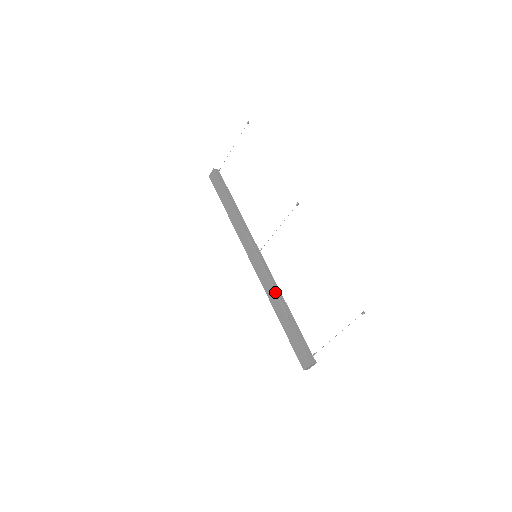
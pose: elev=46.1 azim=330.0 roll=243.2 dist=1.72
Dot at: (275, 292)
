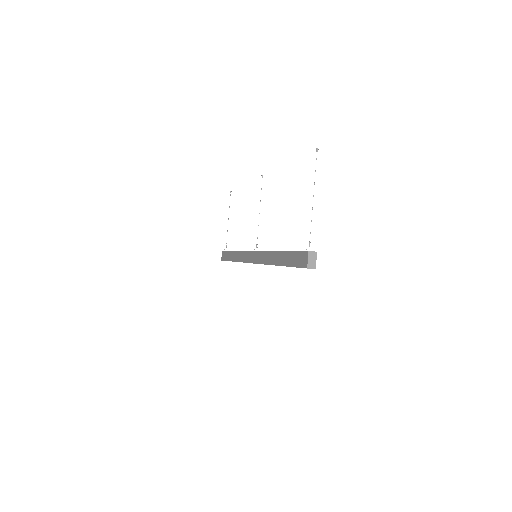
Dot at: (270, 251)
